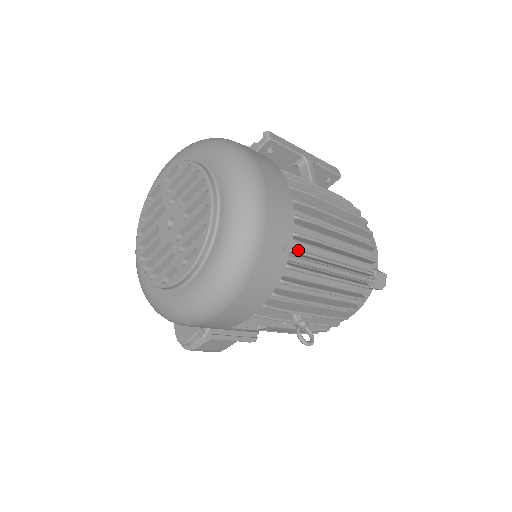
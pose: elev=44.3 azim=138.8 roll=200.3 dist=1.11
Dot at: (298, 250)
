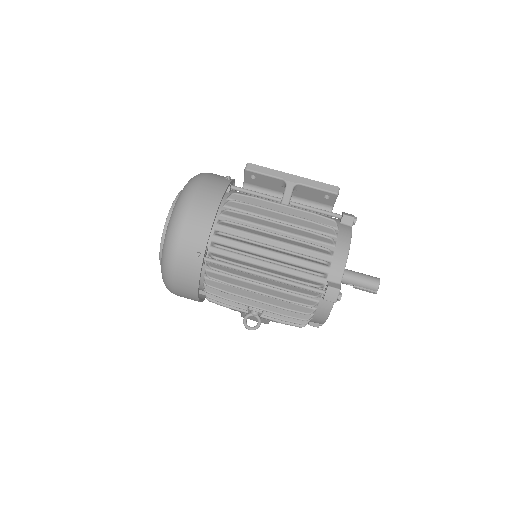
Dot at: (217, 257)
